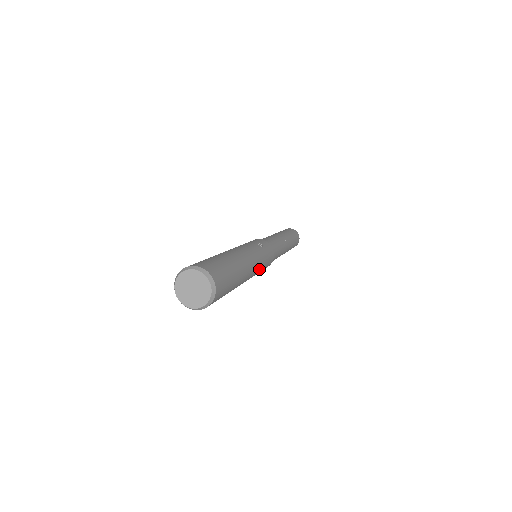
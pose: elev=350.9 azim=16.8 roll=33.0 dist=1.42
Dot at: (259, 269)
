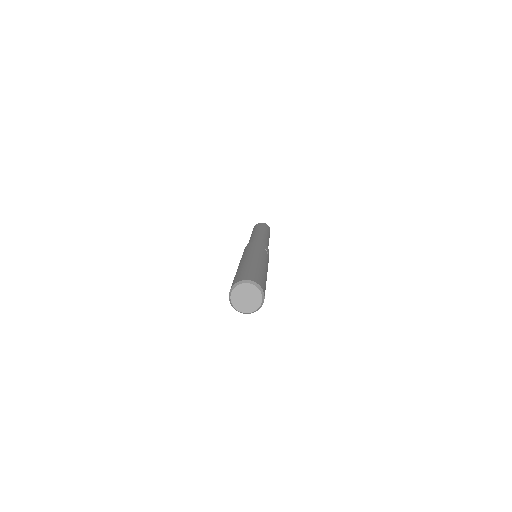
Dot at: occluded
